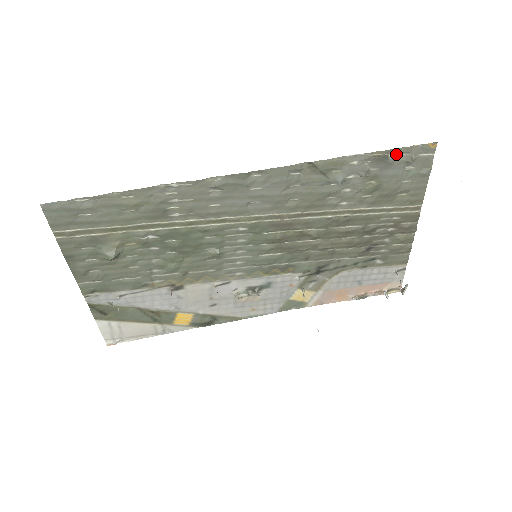
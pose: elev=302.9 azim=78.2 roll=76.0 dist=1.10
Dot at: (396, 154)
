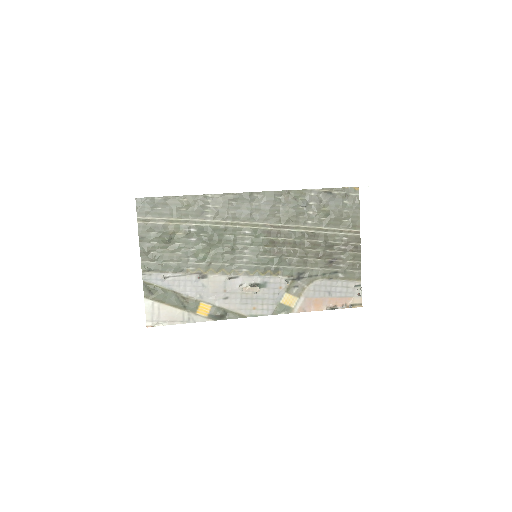
Dot at: (336, 192)
